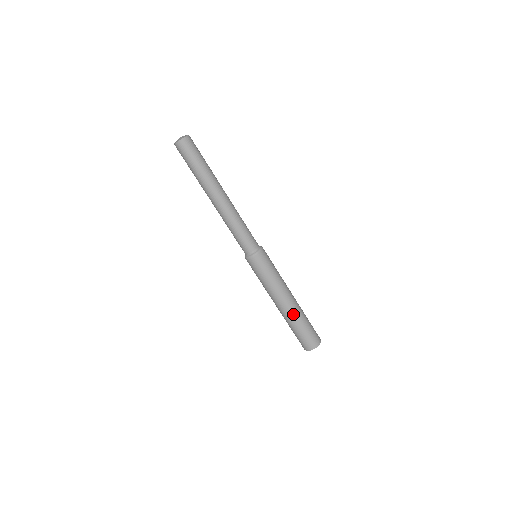
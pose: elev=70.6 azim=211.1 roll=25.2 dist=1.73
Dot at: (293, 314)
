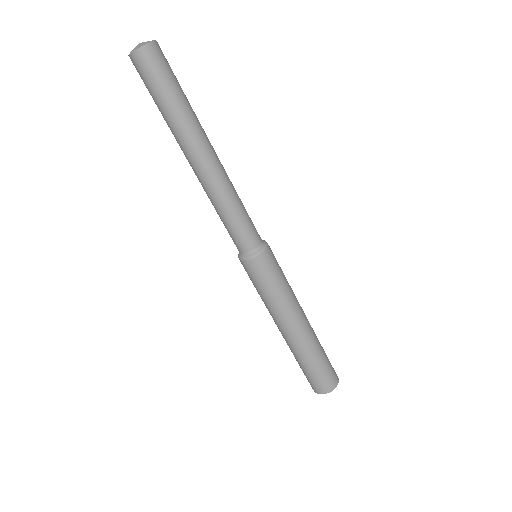
Dot at: (295, 348)
